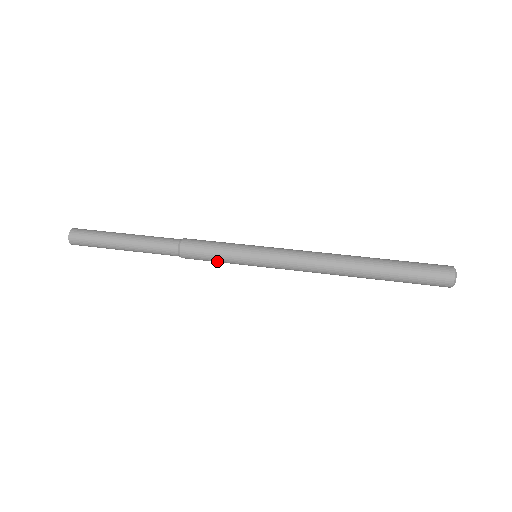
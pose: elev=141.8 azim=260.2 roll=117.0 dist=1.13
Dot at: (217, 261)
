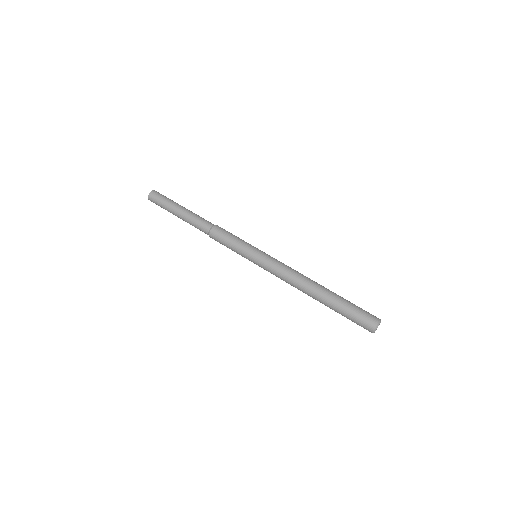
Dot at: (231, 249)
